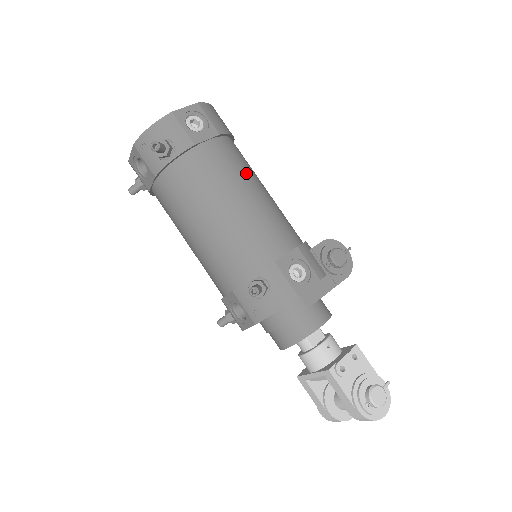
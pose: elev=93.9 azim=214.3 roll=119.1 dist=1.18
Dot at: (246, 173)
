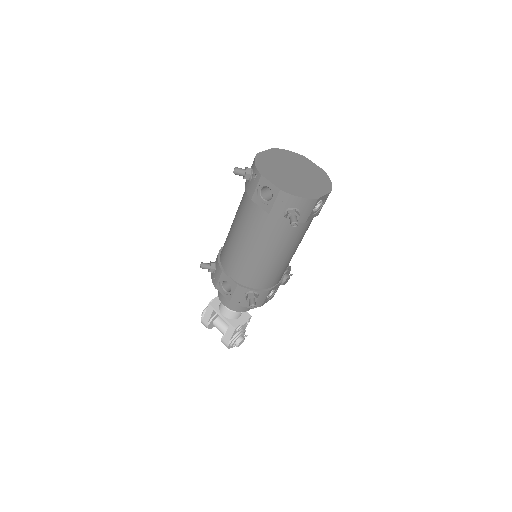
Dot at: occluded
